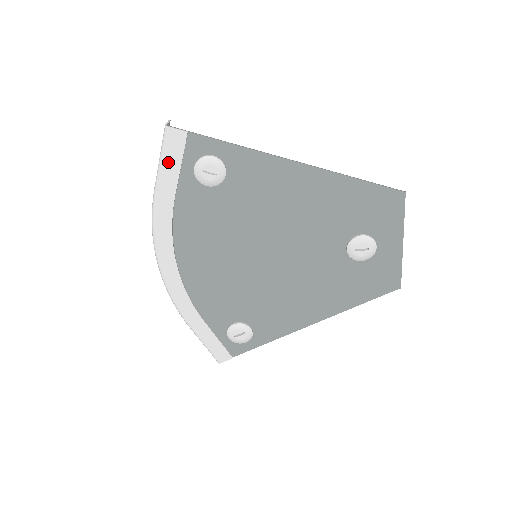
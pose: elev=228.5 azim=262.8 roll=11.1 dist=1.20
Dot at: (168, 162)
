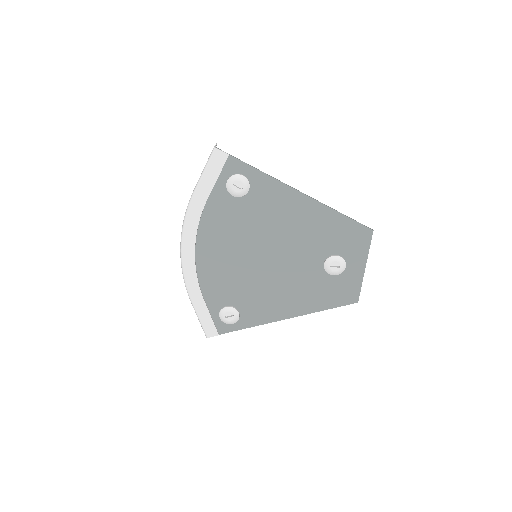
Dot at: (209, 173)
